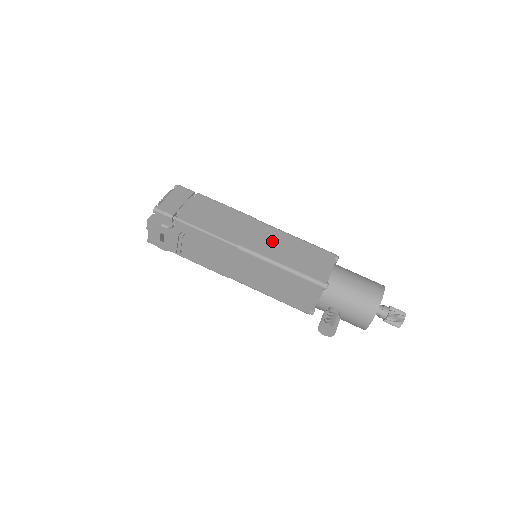
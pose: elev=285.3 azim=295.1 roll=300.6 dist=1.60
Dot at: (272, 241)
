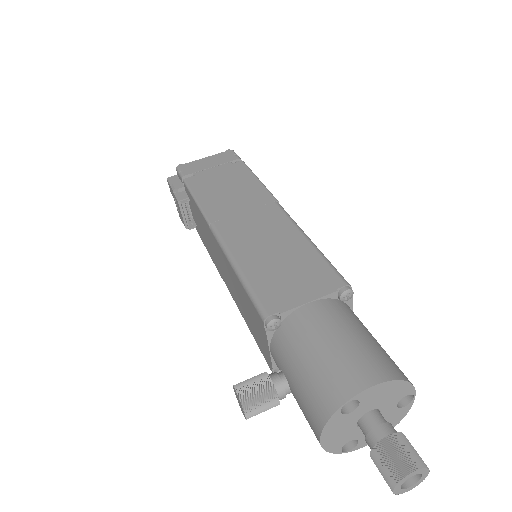
Dot at: (262, 232)
